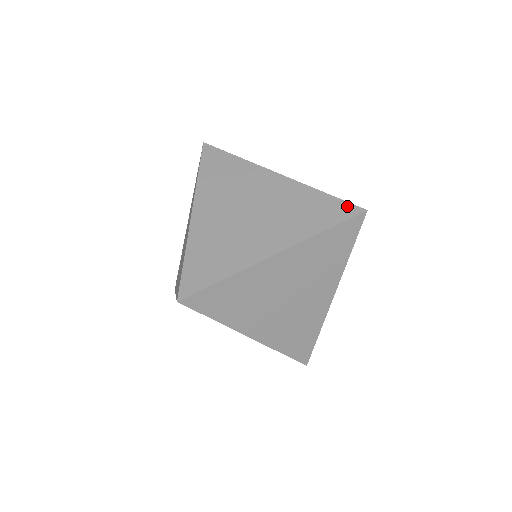
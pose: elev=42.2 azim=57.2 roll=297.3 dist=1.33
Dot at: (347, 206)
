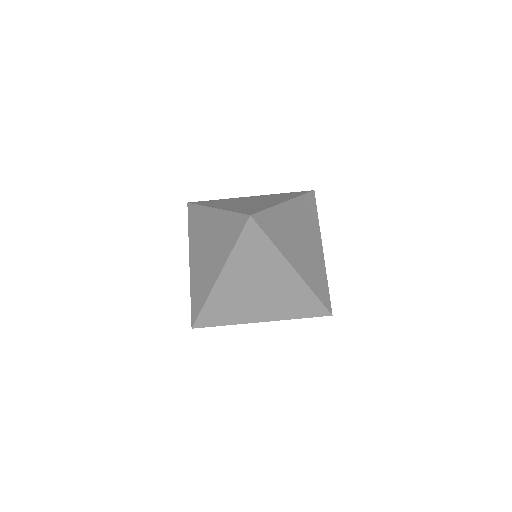
Dot at: (323, 309)
